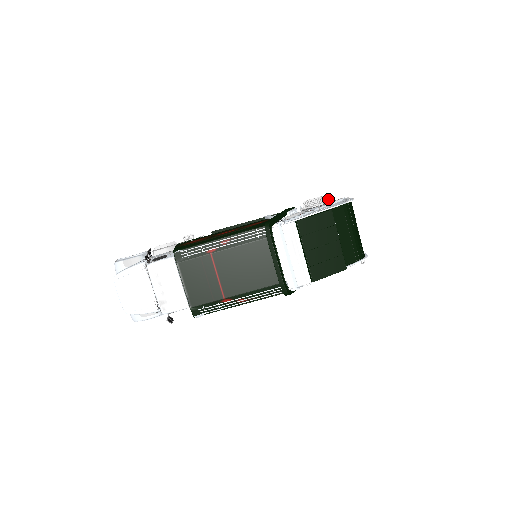
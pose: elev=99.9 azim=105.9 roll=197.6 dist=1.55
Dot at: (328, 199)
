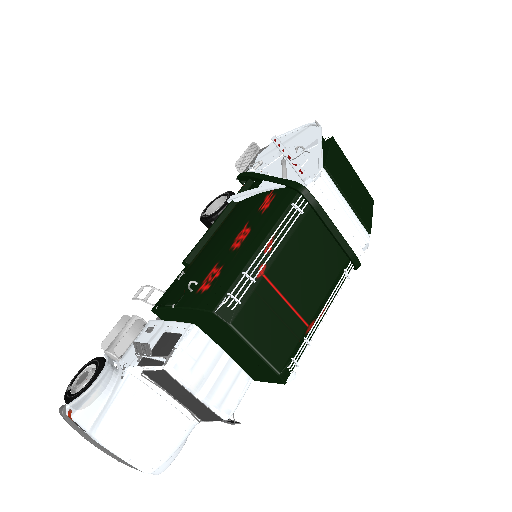
Dot at: (255, 148)
